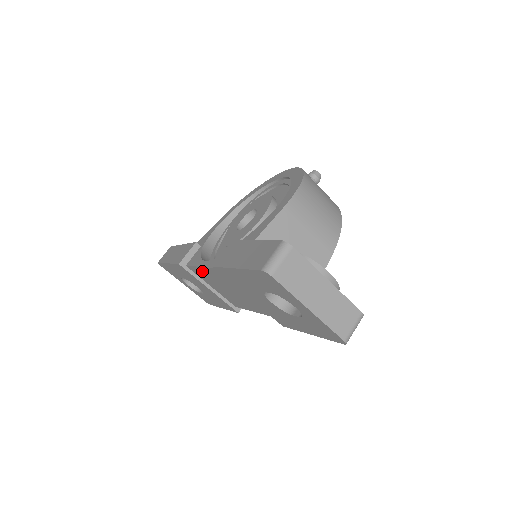
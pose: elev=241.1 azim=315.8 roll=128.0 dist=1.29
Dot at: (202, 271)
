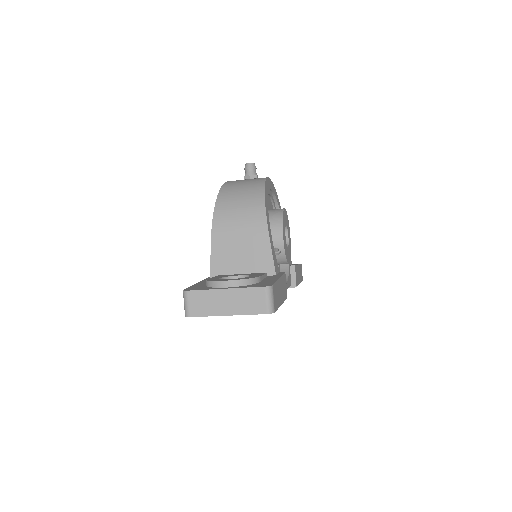
Dot at: occluded
